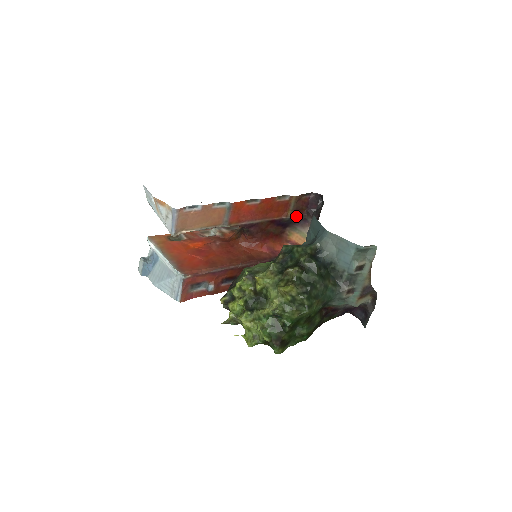
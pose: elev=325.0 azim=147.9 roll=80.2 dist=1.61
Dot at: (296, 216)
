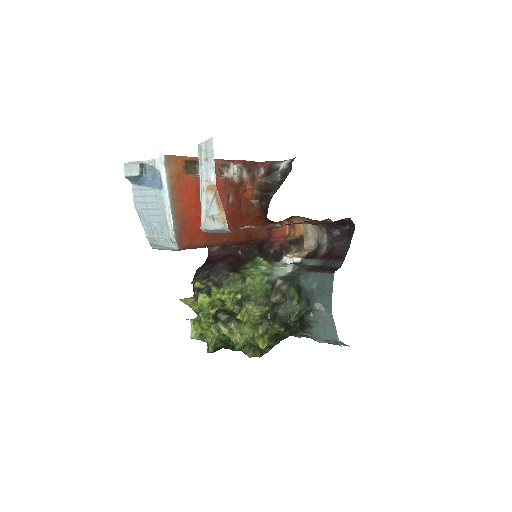
Dot at: occluded
